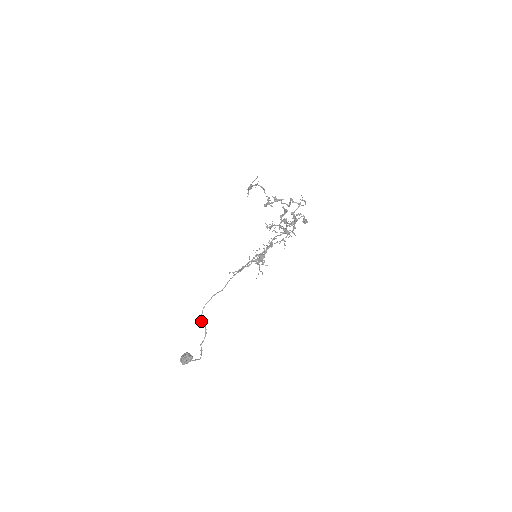
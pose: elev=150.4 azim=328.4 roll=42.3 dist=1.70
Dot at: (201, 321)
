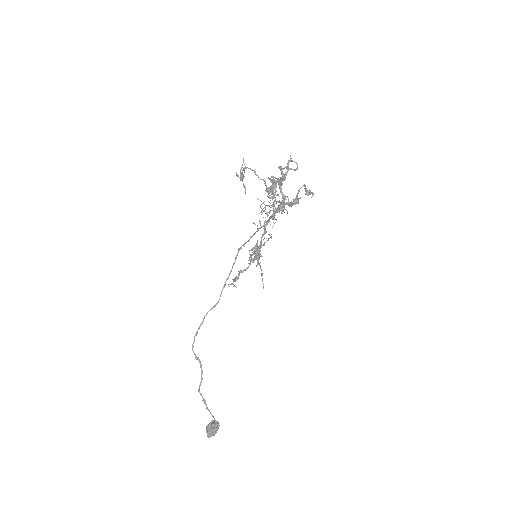
Dot at: (194, 354)
